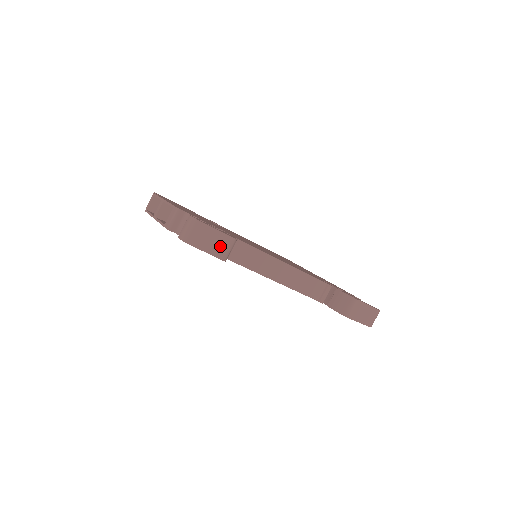
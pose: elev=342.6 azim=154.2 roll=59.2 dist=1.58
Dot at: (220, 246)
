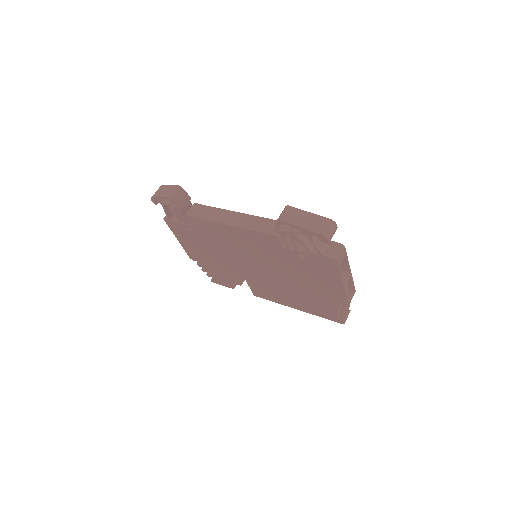
Dot at: (169, 191)
